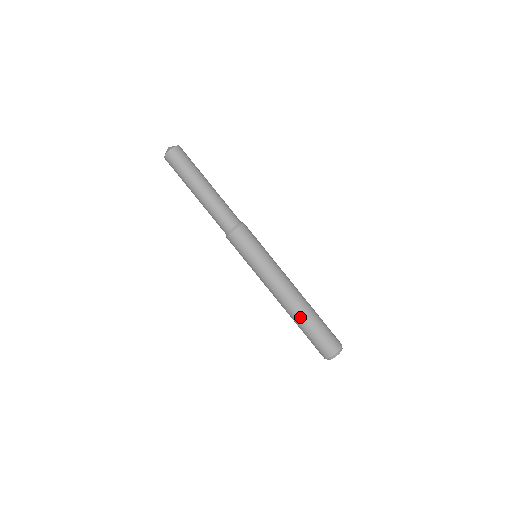
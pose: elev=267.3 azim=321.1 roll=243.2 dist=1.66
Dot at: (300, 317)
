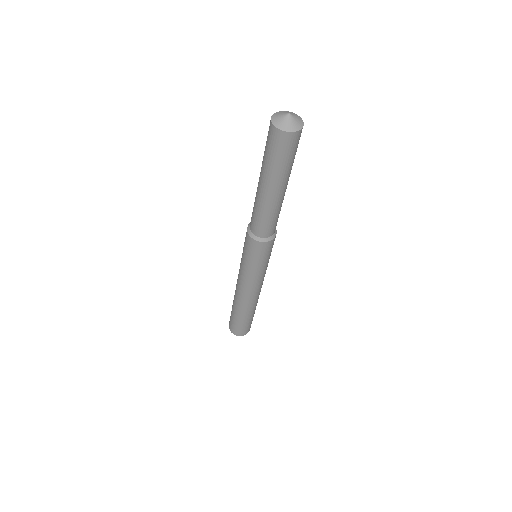
Dot at: (234, 303)
